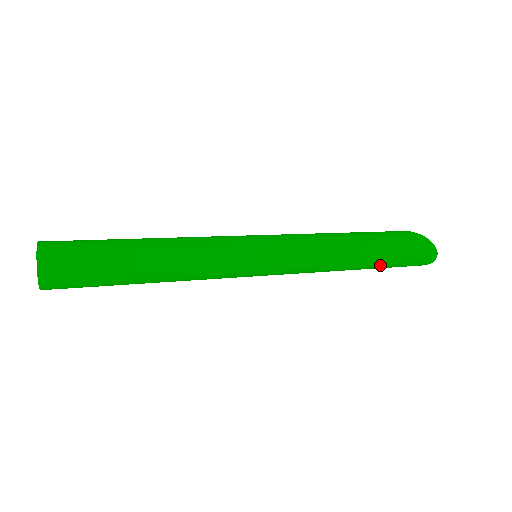
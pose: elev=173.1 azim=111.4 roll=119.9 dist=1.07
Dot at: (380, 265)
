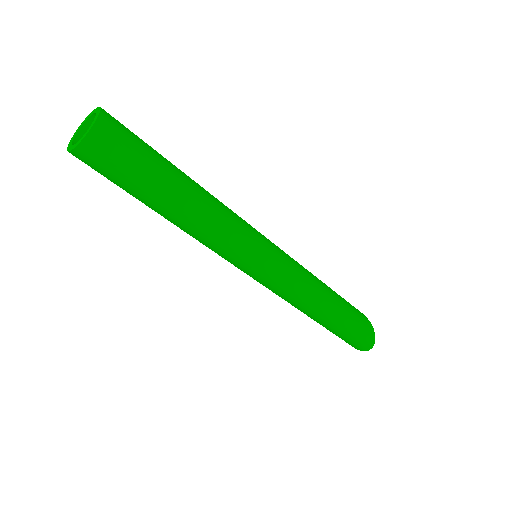
Dot at: (331, 328)
